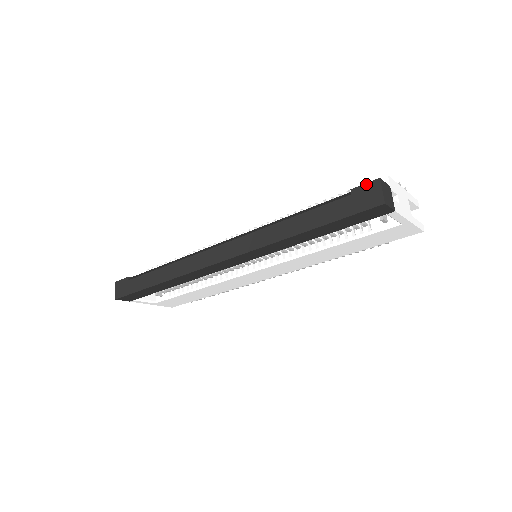
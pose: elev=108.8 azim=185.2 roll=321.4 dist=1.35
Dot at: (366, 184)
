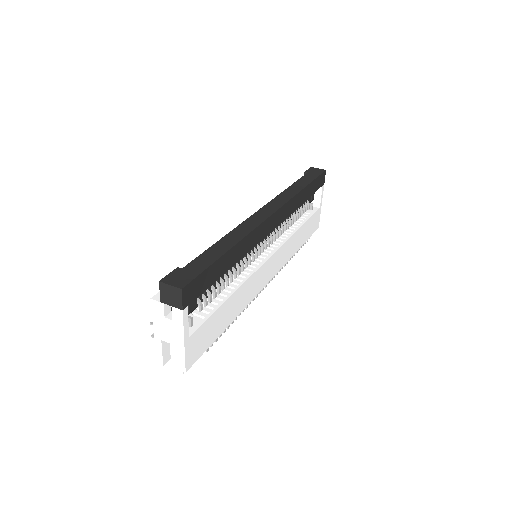
Dot at: (309, 169)
